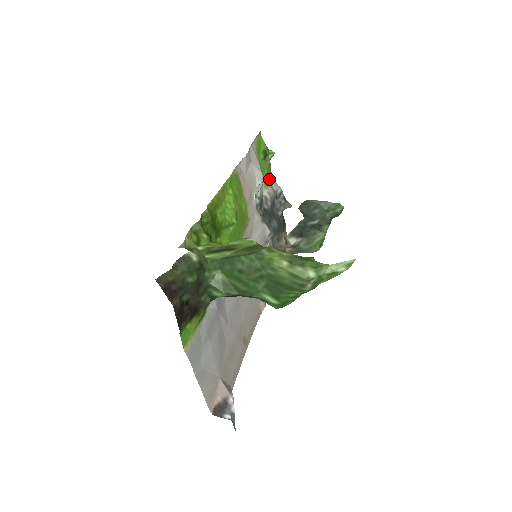
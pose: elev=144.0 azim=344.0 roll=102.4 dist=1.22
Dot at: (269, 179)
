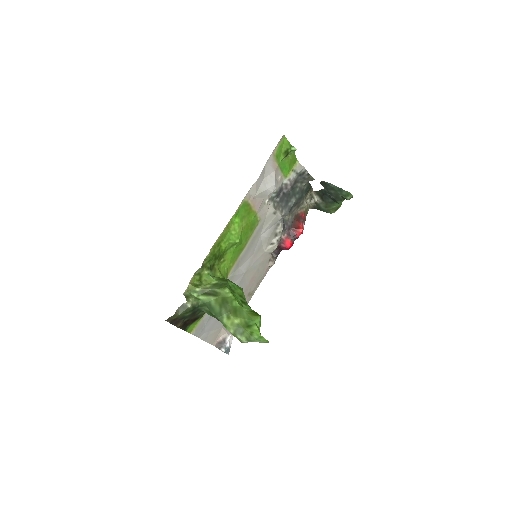
Dot at: (292, 165)
